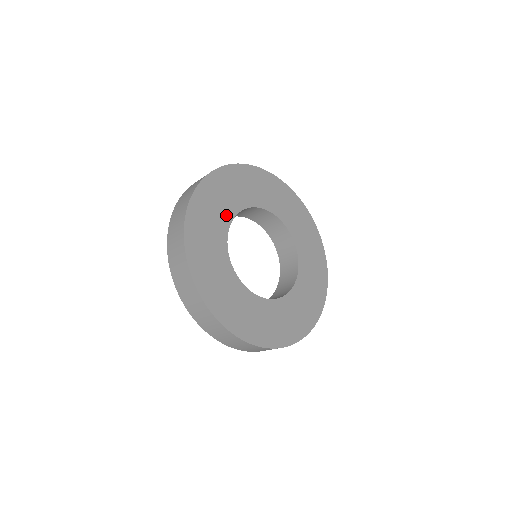
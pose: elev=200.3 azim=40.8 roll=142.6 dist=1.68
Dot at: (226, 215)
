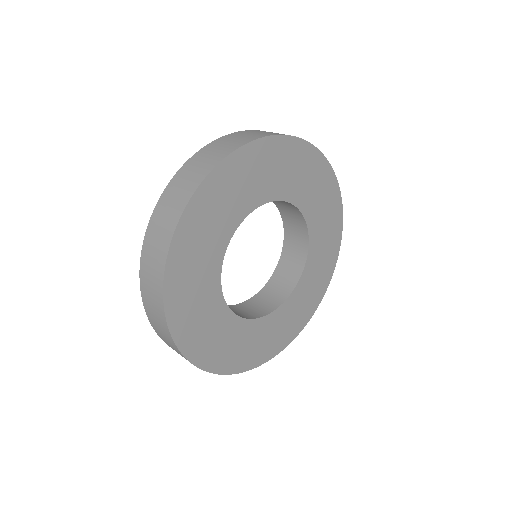
Dot at: (241, 209)
